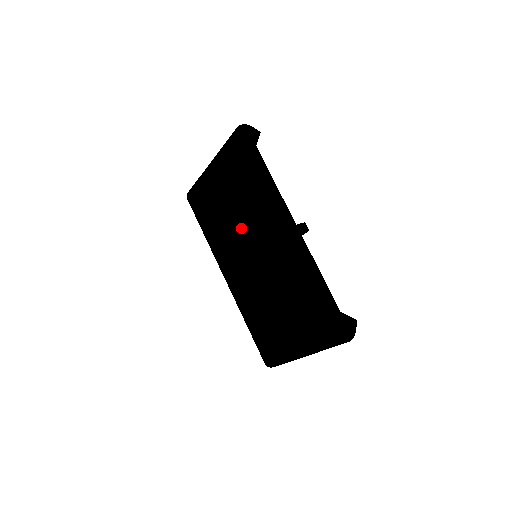
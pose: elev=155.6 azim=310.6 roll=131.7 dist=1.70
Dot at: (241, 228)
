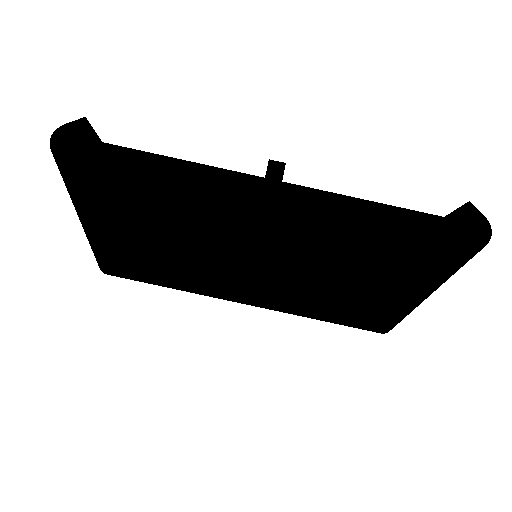
Dot at: (205, 249)
